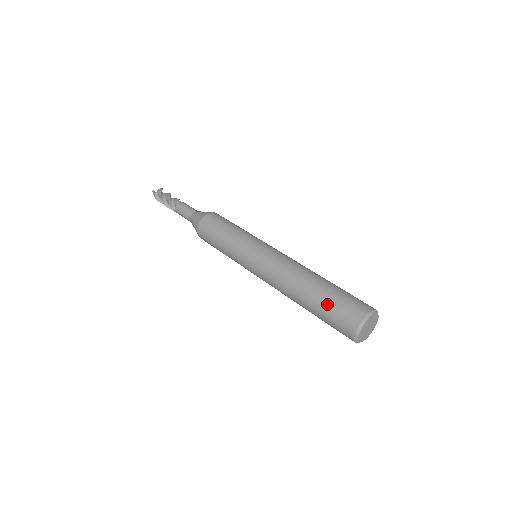
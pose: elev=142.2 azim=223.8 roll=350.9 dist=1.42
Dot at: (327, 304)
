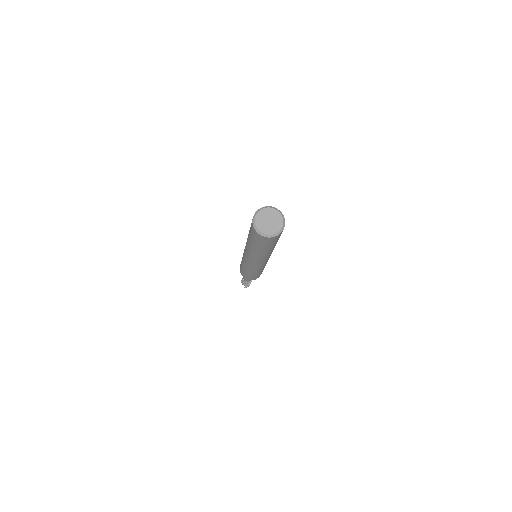
Dot at: occluded
